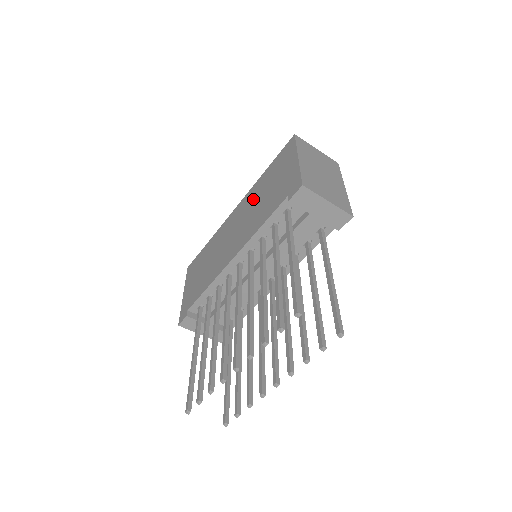
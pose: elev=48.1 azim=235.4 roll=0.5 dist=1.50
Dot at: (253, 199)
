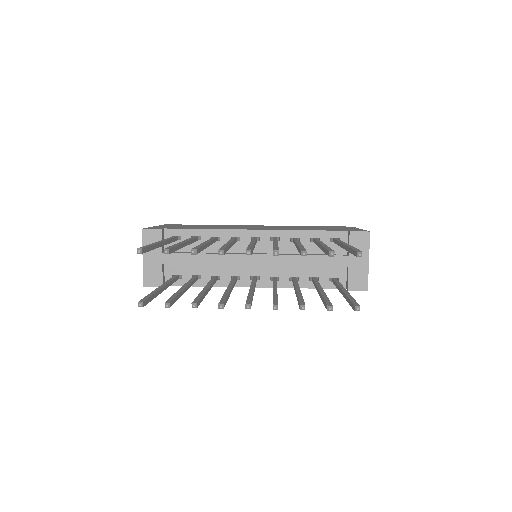
Dot at: occluded
